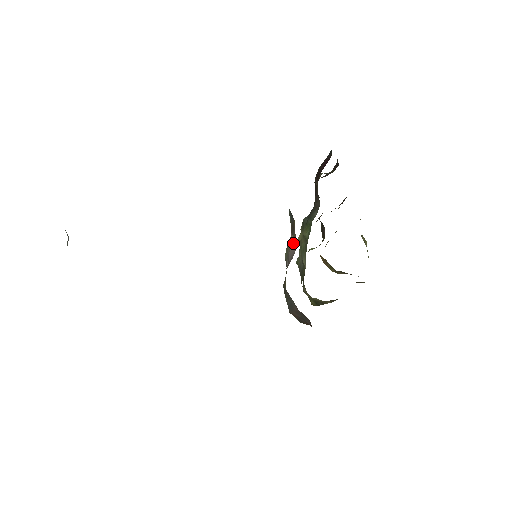
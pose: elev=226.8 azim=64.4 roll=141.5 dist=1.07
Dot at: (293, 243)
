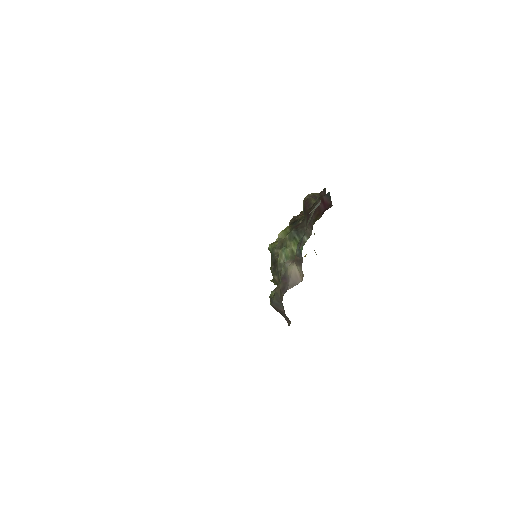
Dot at: (297, 273)
